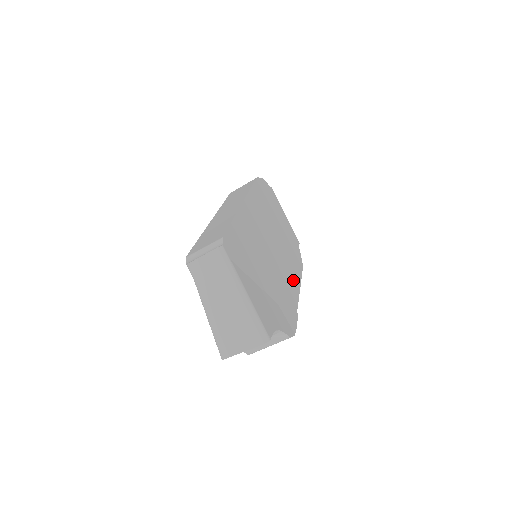
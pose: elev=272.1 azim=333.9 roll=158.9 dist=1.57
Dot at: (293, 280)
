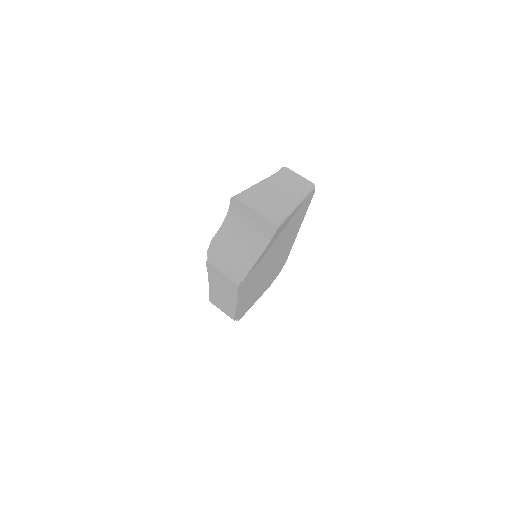
Dot at: occluded
